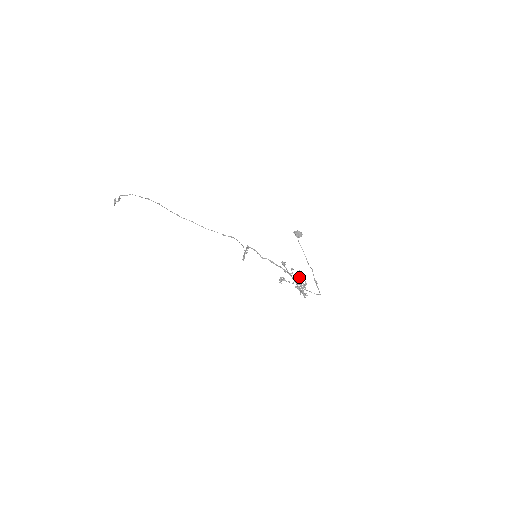
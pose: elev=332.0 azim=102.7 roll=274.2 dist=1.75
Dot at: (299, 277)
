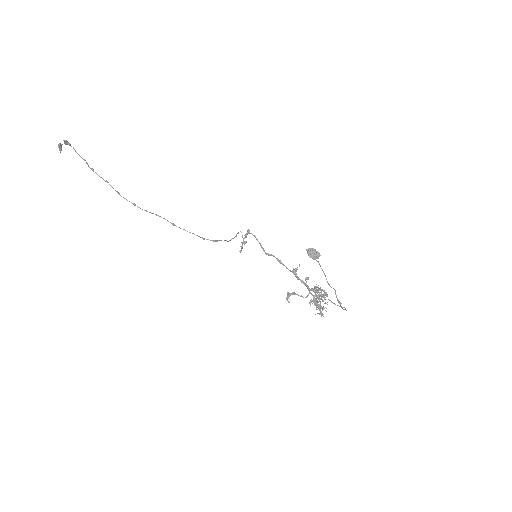
Dot at: (316, 291)
